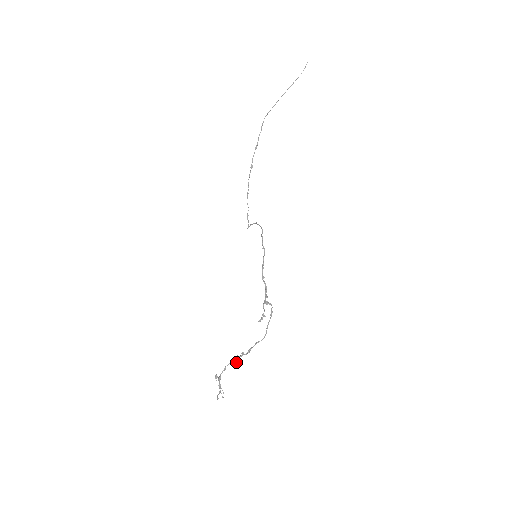
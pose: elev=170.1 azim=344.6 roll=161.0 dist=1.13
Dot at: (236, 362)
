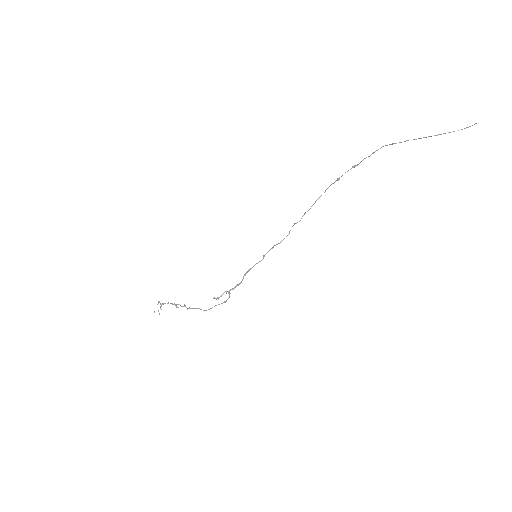
Dot at: (176, 306)
